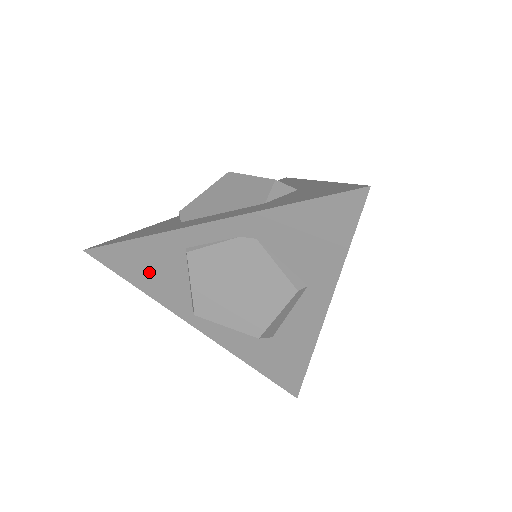
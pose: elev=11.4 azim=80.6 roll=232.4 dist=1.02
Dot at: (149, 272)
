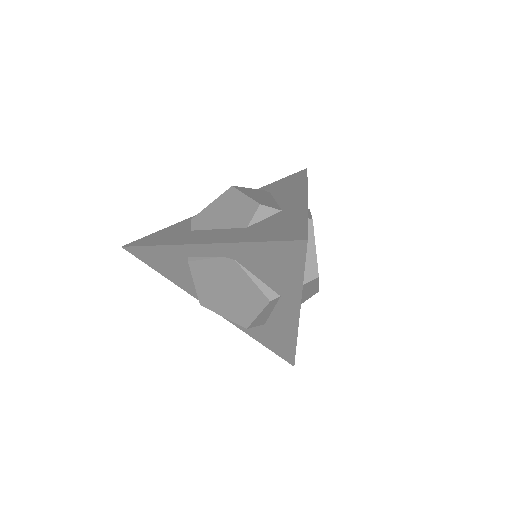
Dot at: (168, 268)
